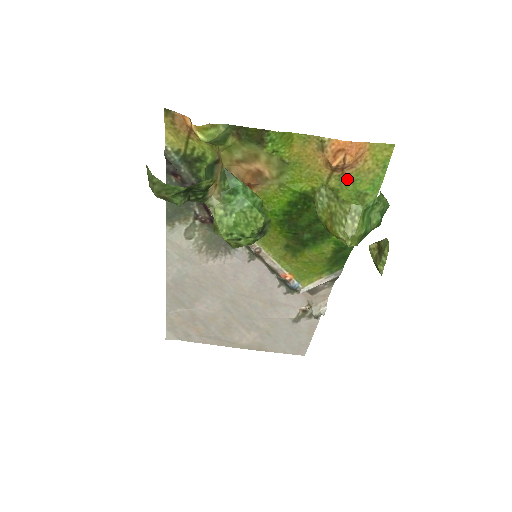
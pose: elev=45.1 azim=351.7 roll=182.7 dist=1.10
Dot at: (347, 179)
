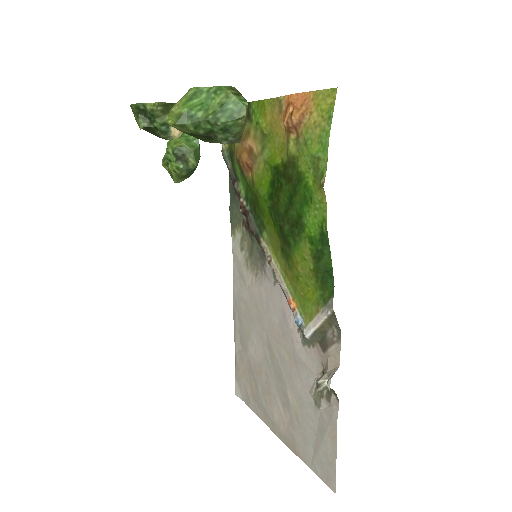
Dot at: (302, 141)
